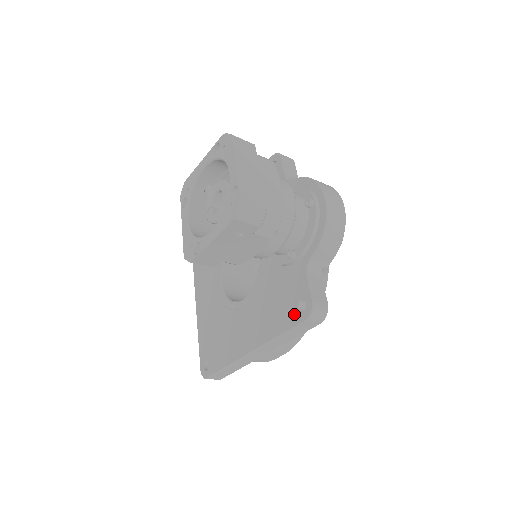
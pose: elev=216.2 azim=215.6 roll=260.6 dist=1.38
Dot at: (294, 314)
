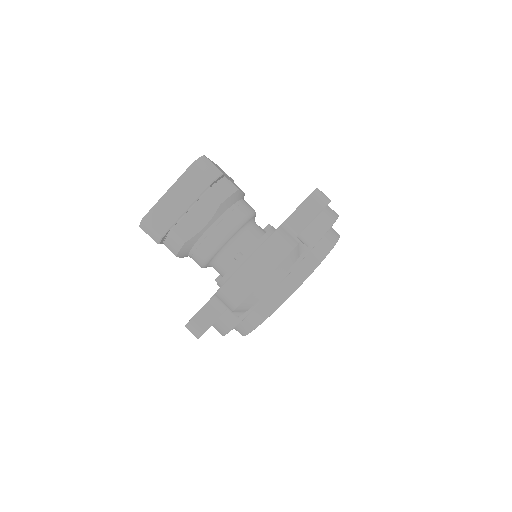
Dot at: occluded
